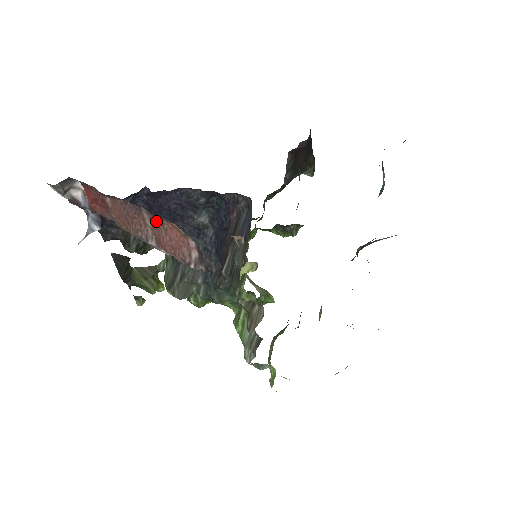
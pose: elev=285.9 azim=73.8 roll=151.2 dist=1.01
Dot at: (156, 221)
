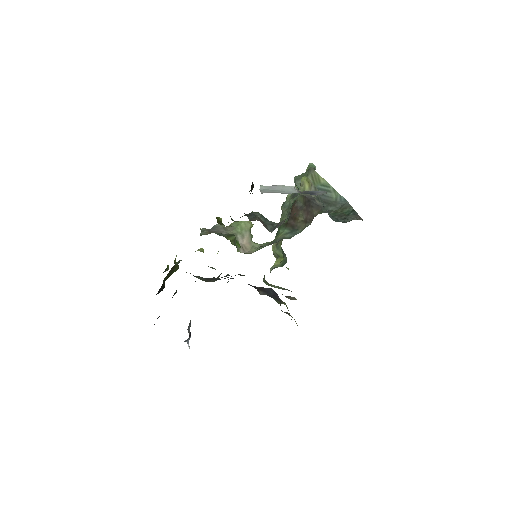
Dot at: occluded
